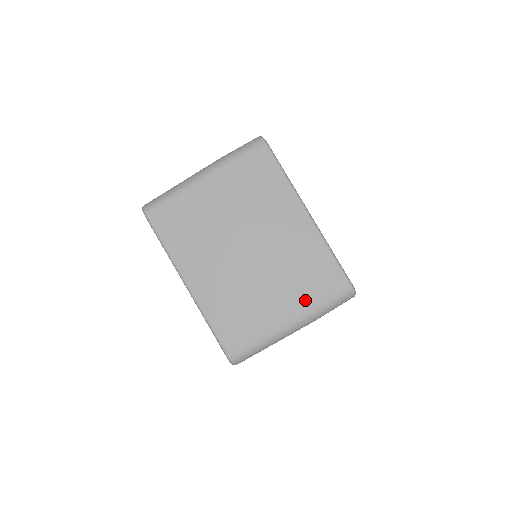
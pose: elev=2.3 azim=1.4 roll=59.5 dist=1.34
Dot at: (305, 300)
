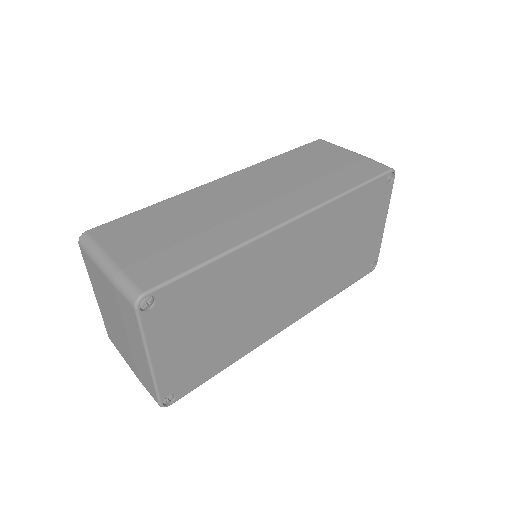
Dot at: (138, 376)
